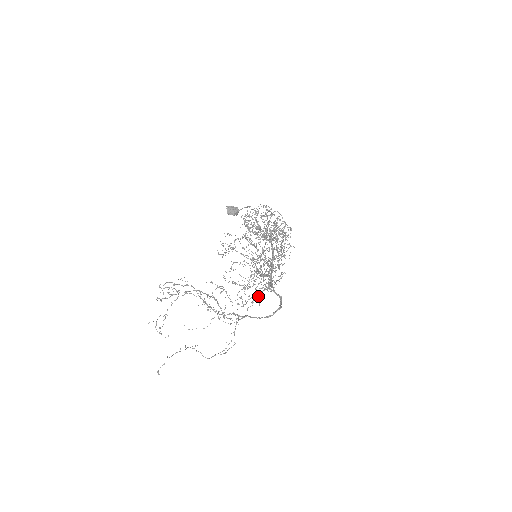
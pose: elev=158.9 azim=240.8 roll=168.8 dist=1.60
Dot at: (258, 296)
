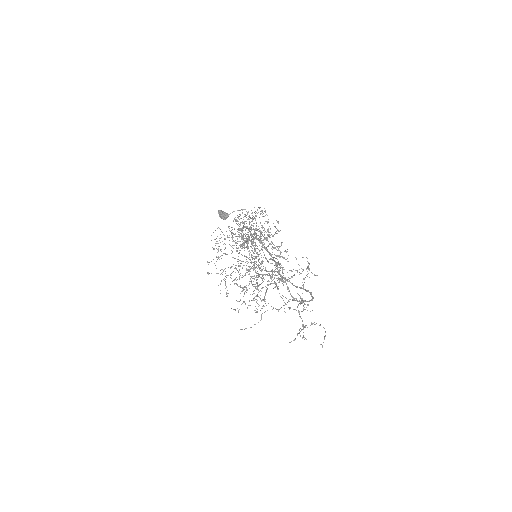
Dot at: (254, 297)
